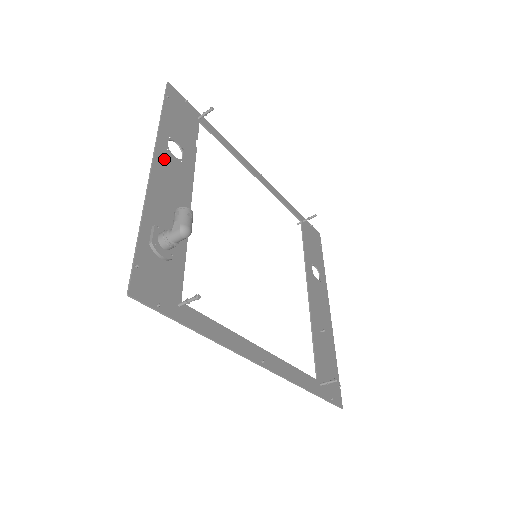
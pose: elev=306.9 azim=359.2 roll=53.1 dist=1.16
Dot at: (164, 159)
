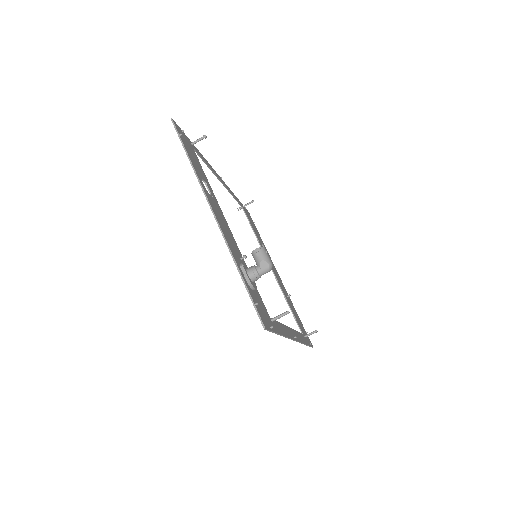
Dot at: (211, 201)
